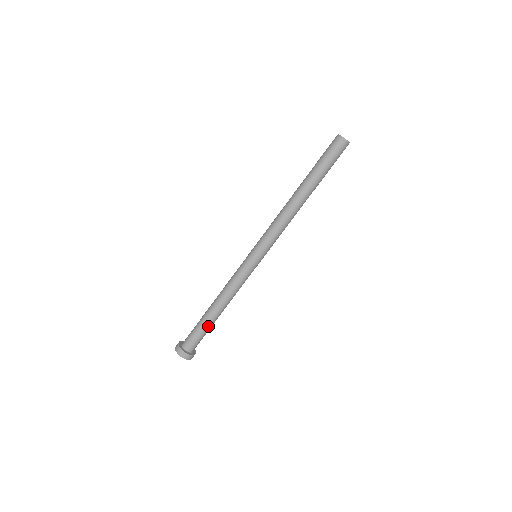
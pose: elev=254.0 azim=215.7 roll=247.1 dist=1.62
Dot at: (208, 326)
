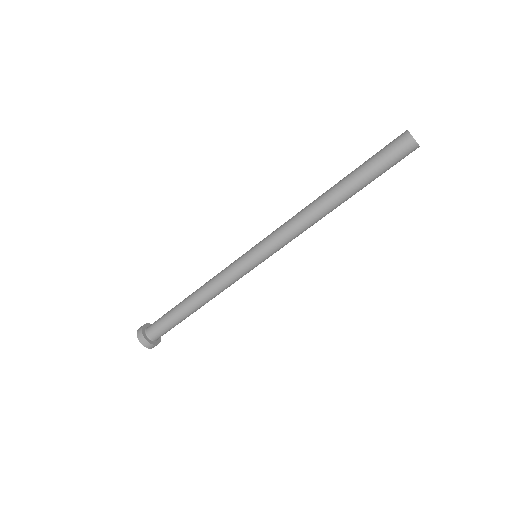
Dot at: (185, 318)
